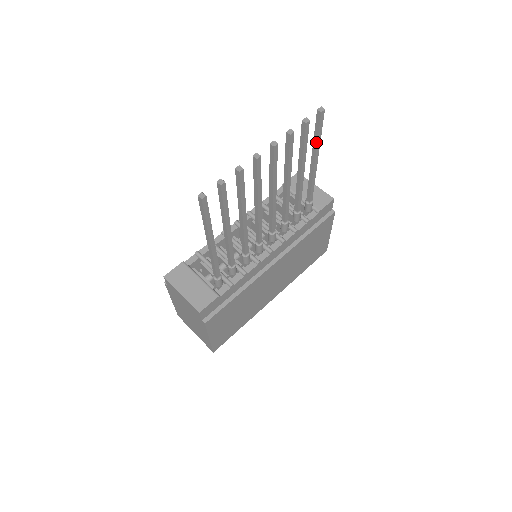
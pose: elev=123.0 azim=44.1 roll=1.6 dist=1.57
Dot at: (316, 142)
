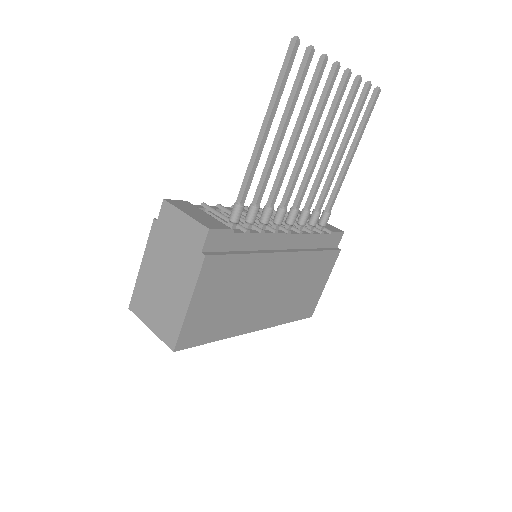
Dot at: (362, 126)
